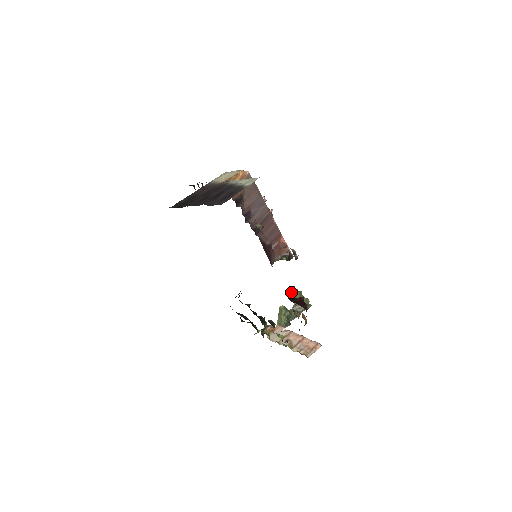
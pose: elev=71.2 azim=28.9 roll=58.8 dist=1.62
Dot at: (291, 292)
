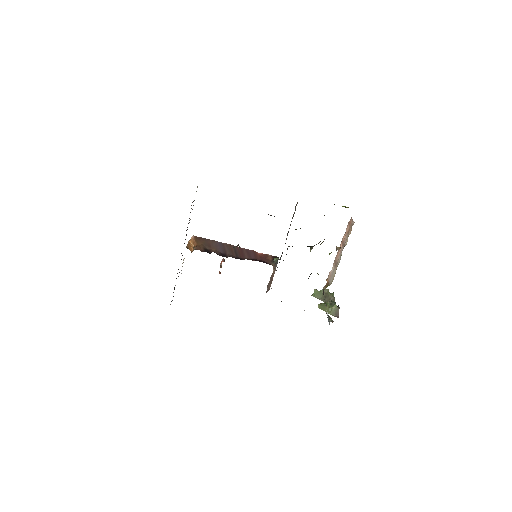
Dot at: occluded
